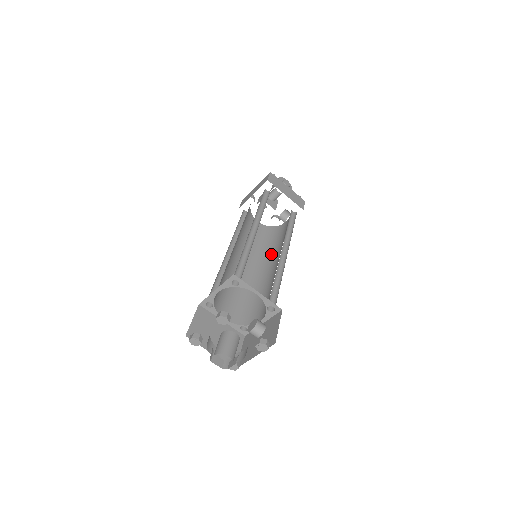
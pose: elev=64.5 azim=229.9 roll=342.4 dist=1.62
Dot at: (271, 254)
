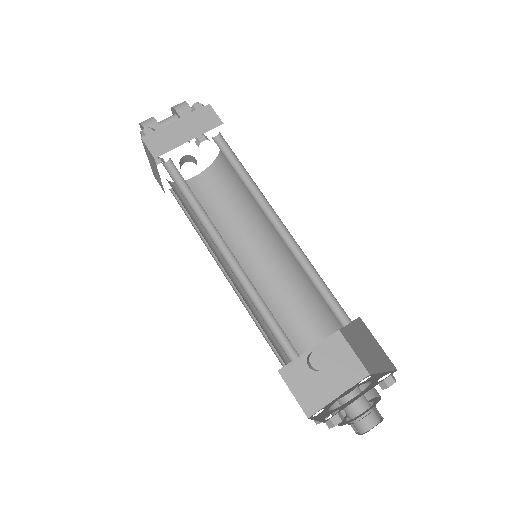
Dot at: (222, 237)
